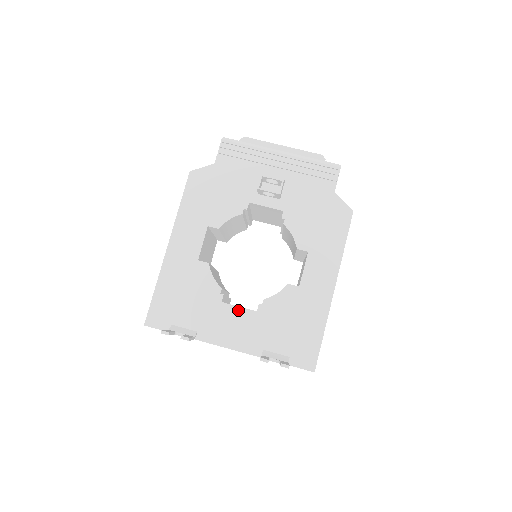
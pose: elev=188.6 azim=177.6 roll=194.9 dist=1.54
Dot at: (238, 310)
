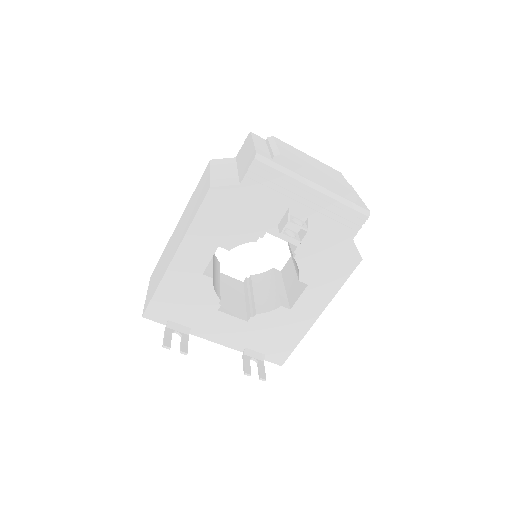
Dot at: (231, 318)
